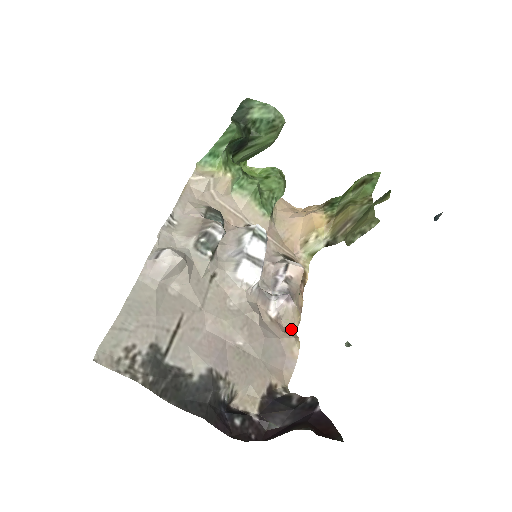
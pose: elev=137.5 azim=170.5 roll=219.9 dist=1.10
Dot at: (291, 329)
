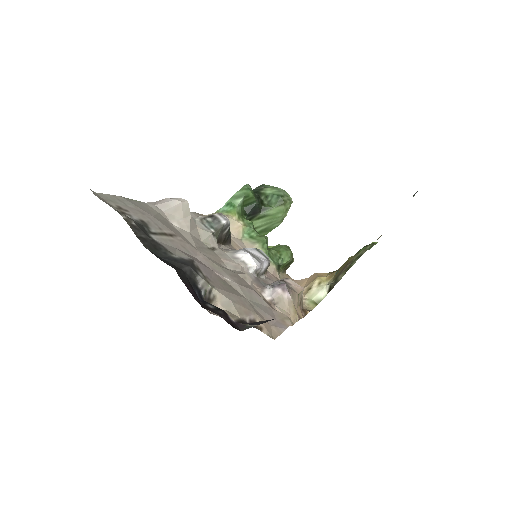
Dot at: occluded
